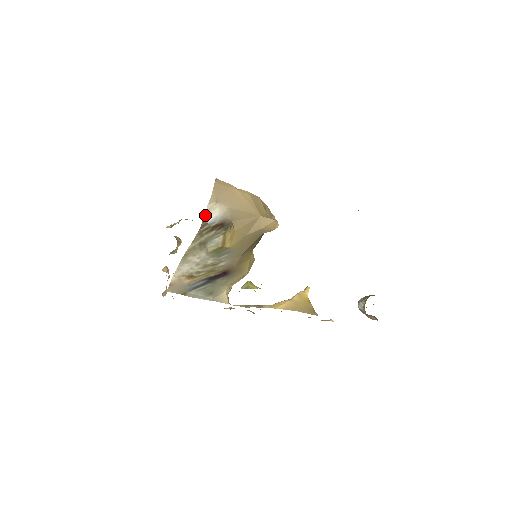
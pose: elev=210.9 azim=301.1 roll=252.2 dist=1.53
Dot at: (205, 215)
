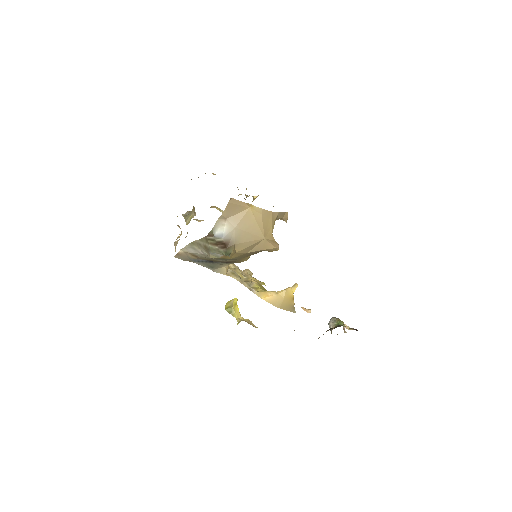
Dot at: (213, 227)
